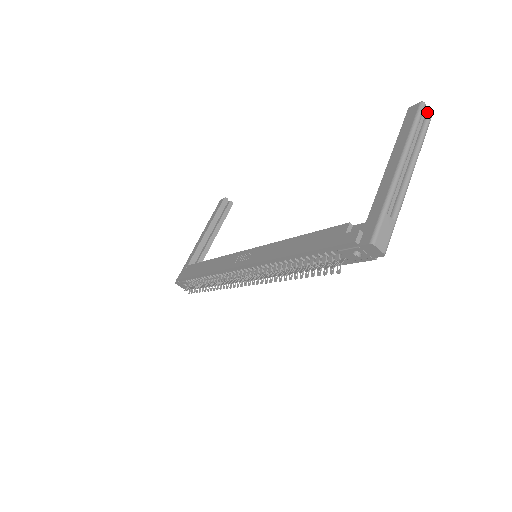
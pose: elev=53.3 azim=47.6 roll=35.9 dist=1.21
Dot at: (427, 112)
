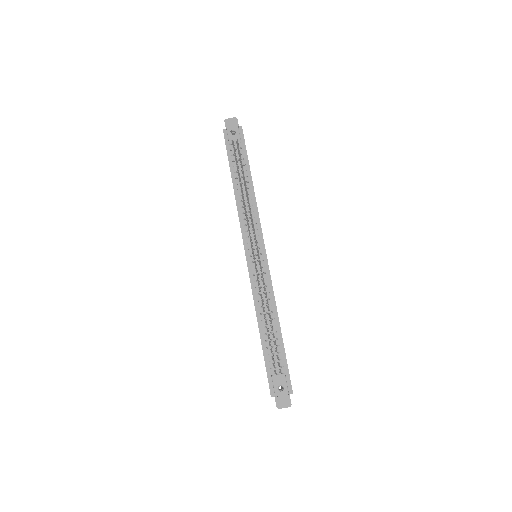
Dot at: occluded
